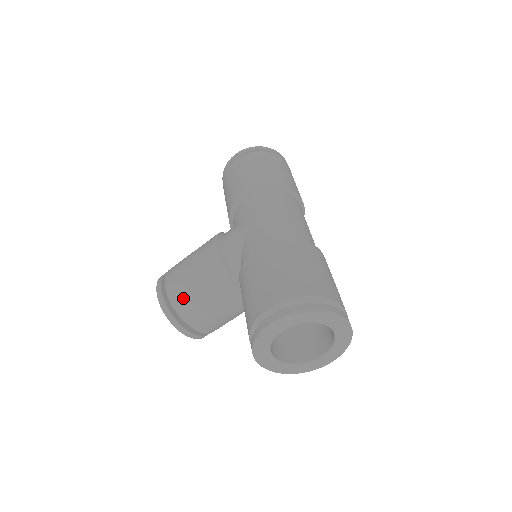
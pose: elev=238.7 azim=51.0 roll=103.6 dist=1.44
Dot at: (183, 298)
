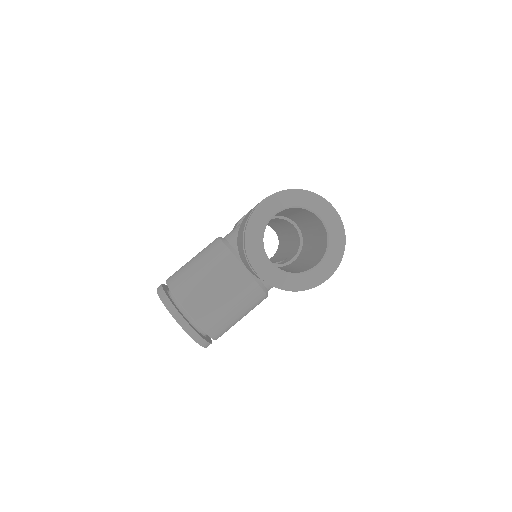
Dot at: (182, 280)
